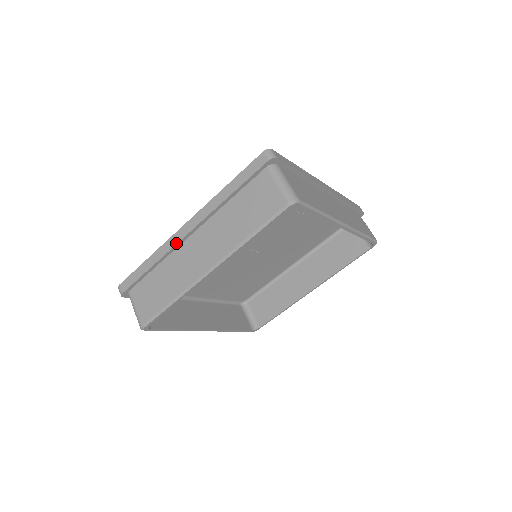
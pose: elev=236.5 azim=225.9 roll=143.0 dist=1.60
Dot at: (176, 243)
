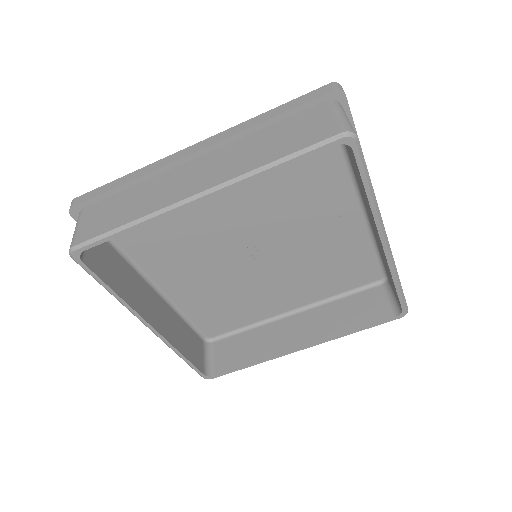
Dot at: (173, 161)
